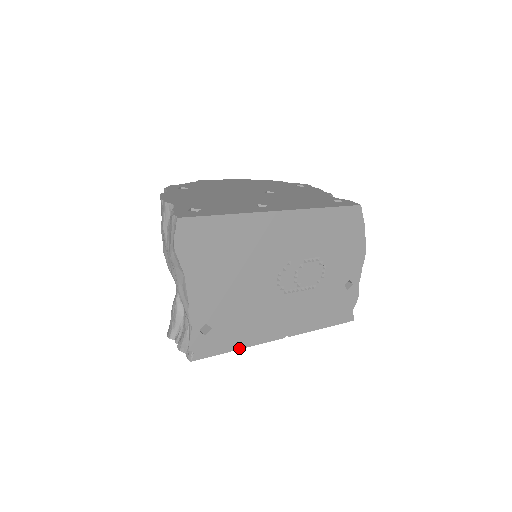
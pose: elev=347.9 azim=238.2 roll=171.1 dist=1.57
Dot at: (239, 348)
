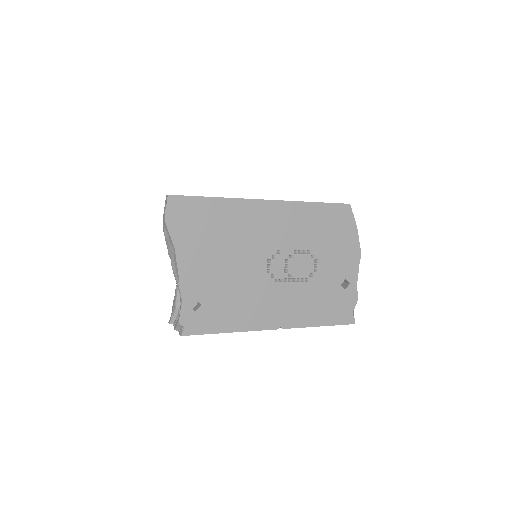
Dot at: (230, 331)
